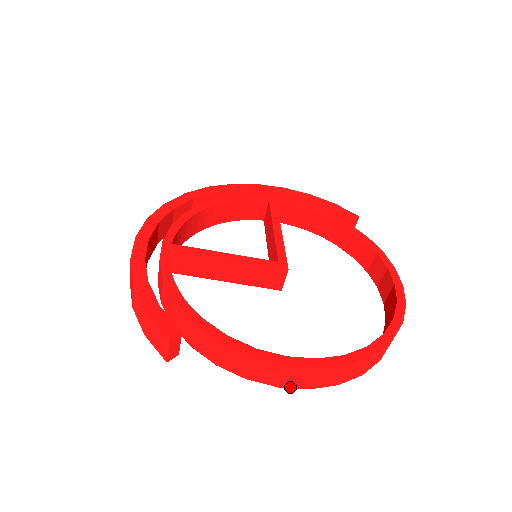
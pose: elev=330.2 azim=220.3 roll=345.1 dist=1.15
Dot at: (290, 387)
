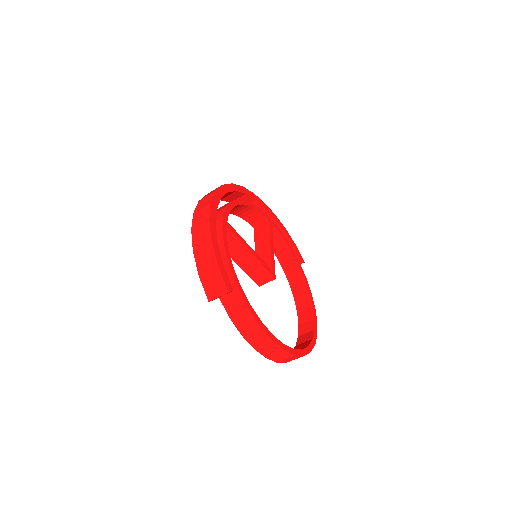
Dot at: (259, 352)
